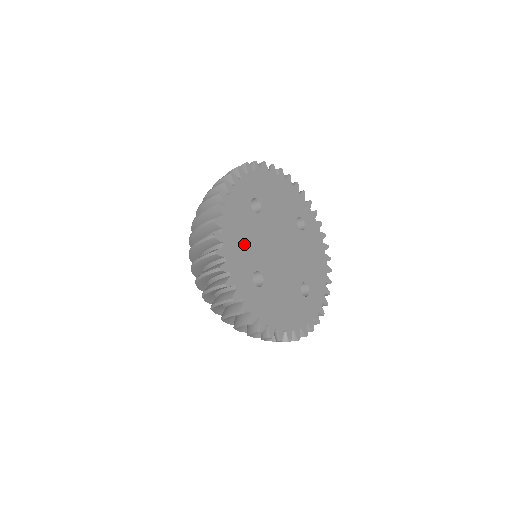
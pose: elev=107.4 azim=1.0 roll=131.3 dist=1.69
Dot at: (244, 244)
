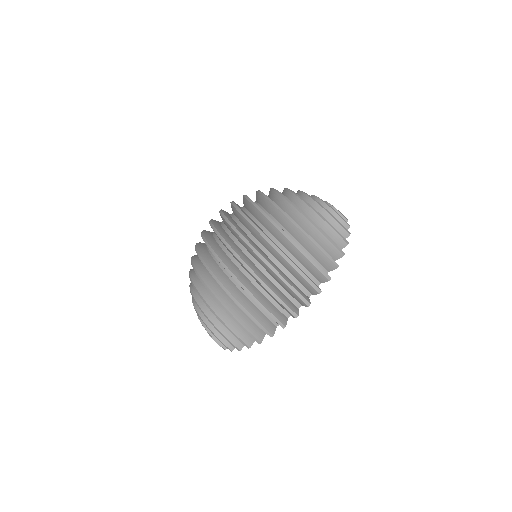
Dot at: occluded
